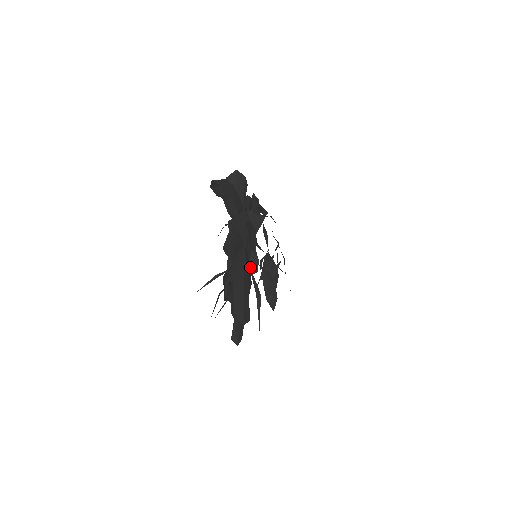
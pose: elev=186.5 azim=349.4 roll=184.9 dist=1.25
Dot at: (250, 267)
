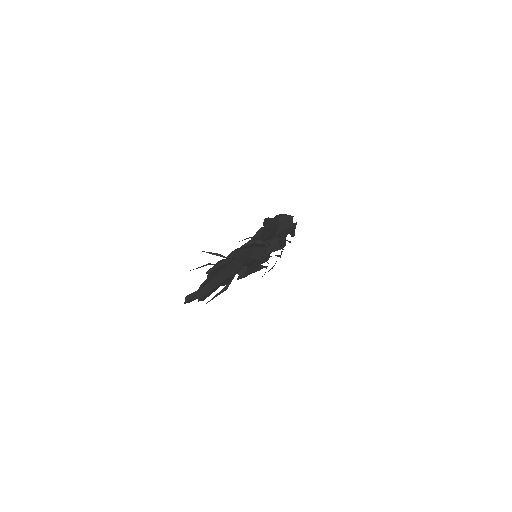
Dot at: occluded
